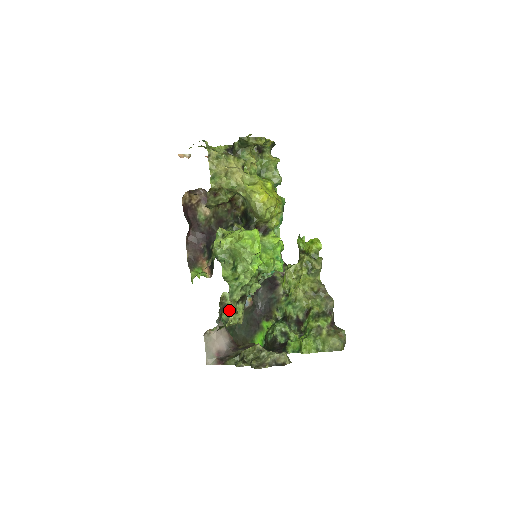
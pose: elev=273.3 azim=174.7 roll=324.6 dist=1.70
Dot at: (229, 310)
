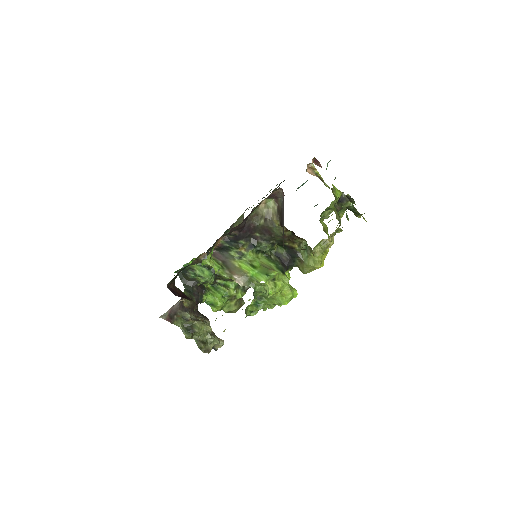
Dot at: (193, 263)
